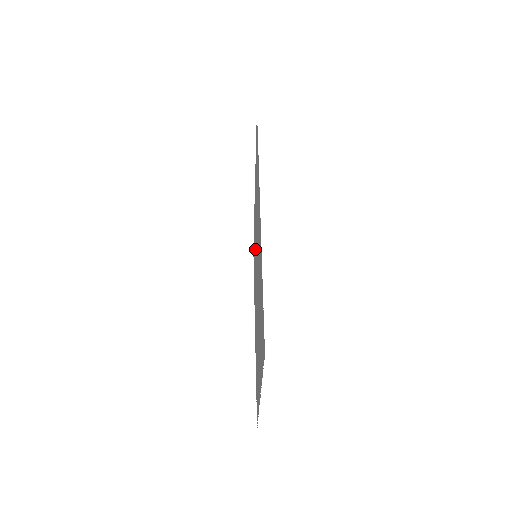
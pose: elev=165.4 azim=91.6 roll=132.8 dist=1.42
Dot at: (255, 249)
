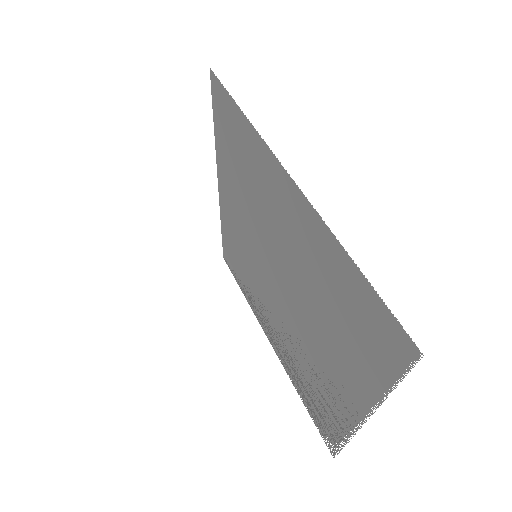
Dot at: (247, 250)
